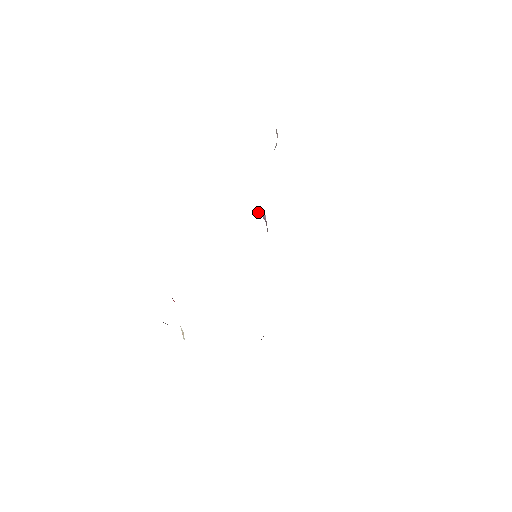
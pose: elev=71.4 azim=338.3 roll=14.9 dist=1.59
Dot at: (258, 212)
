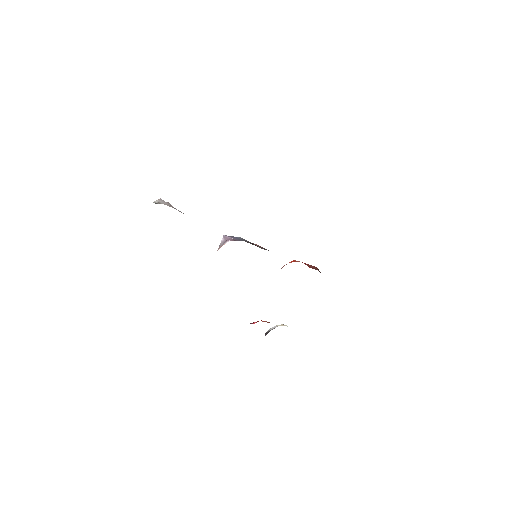
Dot at: (221, 241)
